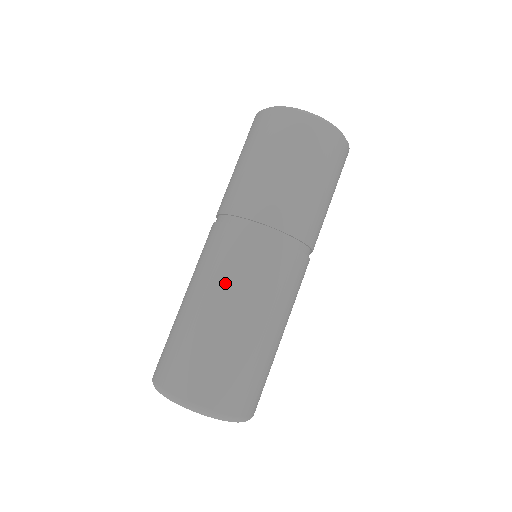
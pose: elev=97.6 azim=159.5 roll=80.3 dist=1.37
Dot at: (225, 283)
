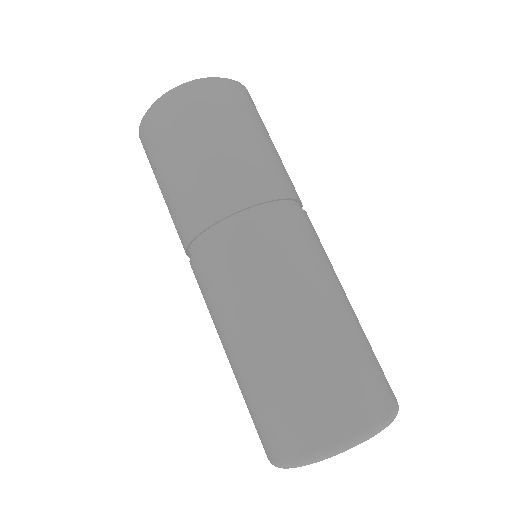
Dot at: (287, 284)
